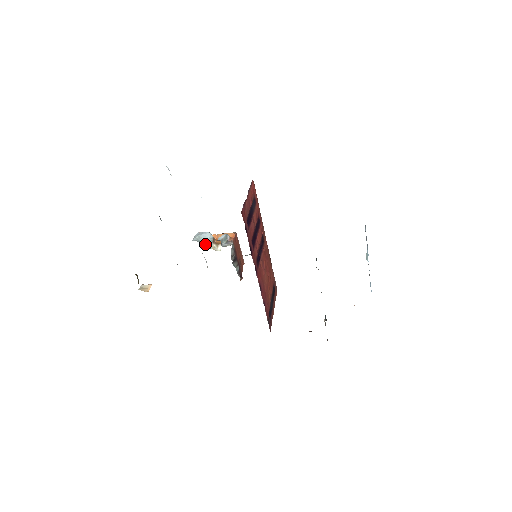
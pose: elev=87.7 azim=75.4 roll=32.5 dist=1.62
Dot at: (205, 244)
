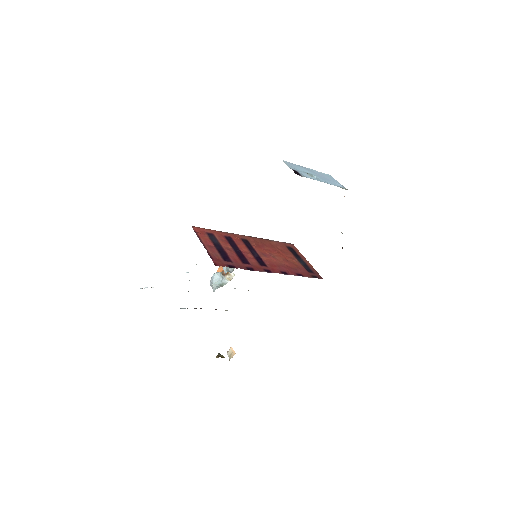
Dot at: (222, 284)
